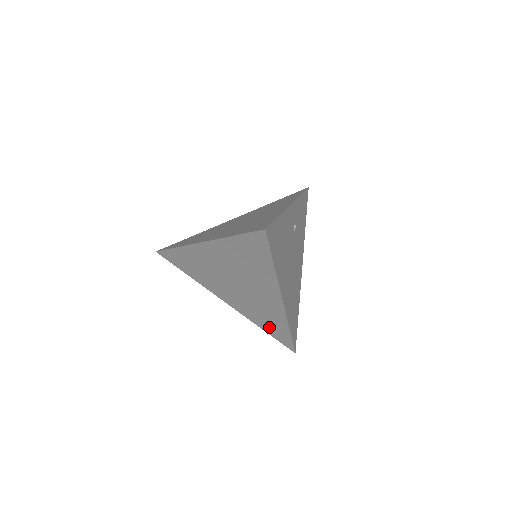
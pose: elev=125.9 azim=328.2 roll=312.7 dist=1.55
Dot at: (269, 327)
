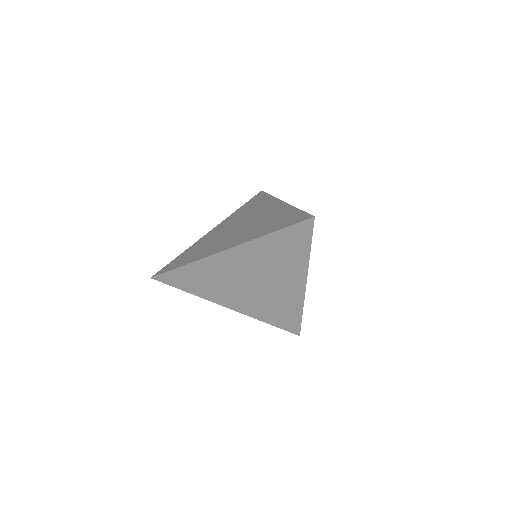
Dot at: (278, 318)
